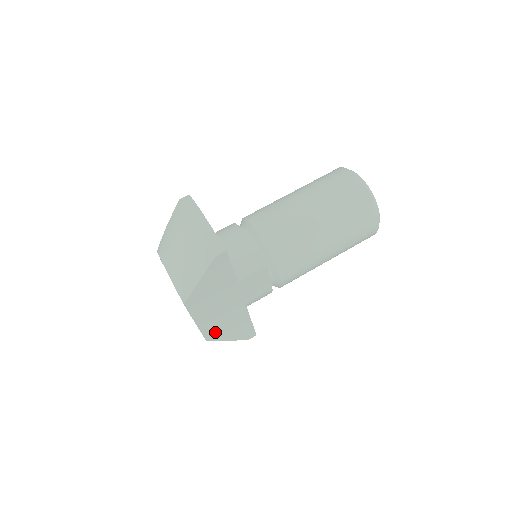
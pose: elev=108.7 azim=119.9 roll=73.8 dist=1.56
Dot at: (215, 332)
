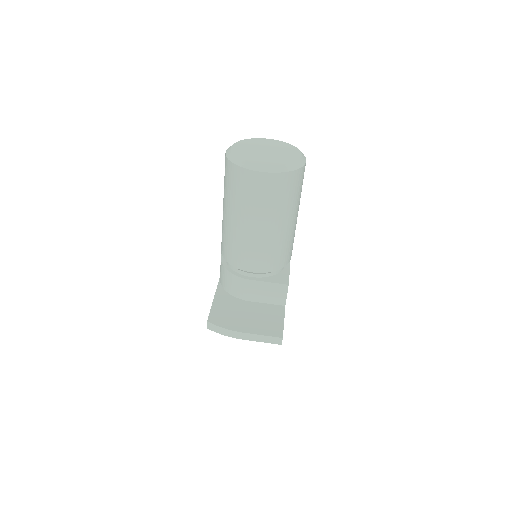
Dot at: occluded
